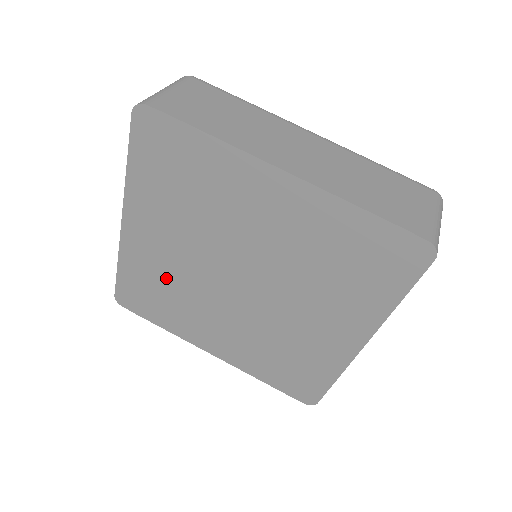
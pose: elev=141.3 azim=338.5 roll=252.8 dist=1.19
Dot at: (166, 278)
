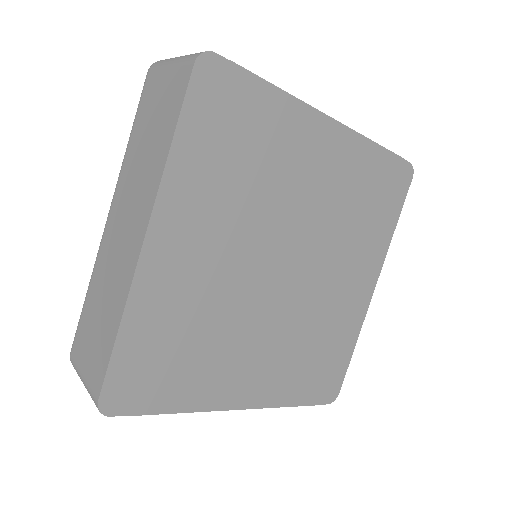
Dot at: (197, 311)
